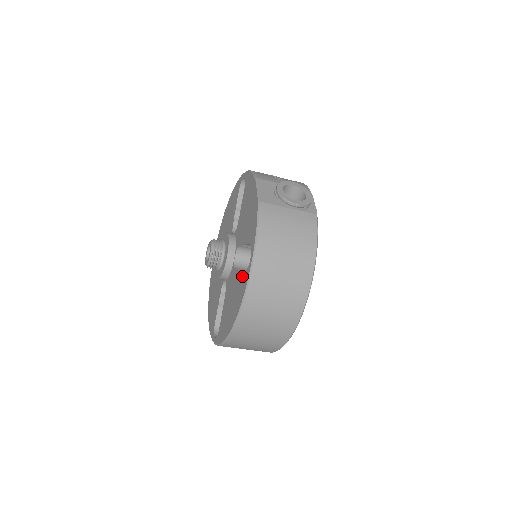
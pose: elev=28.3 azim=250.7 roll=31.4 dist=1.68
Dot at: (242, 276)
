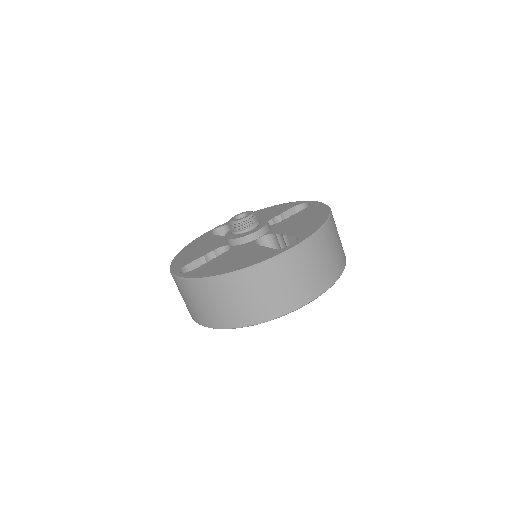
Dot at: (306, 209)
